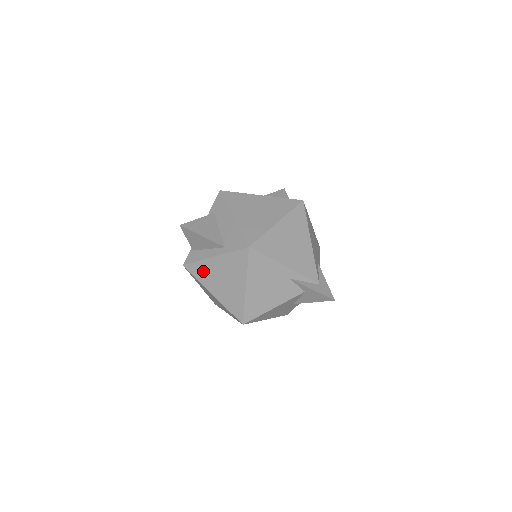
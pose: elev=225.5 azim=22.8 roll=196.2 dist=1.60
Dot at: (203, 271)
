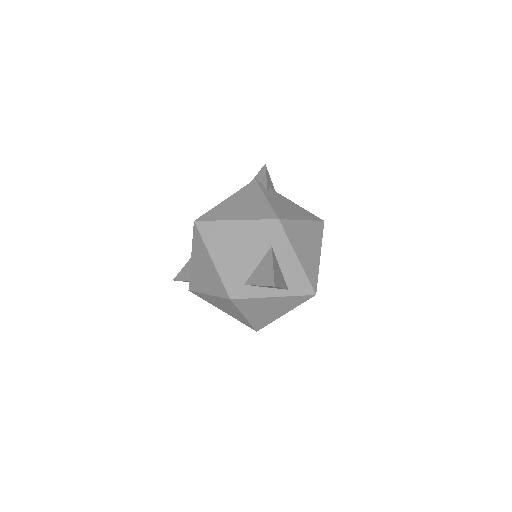
Dot at: (251, 304)
